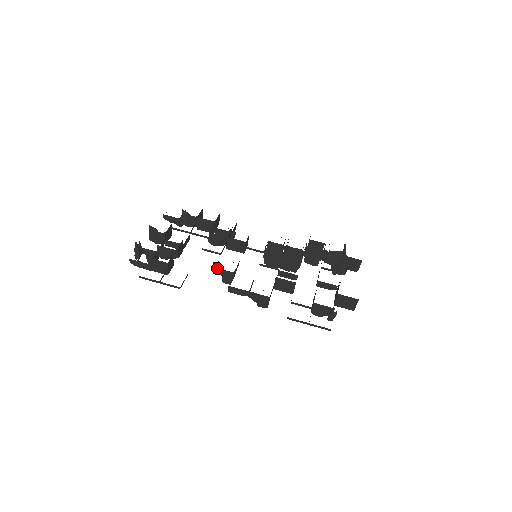
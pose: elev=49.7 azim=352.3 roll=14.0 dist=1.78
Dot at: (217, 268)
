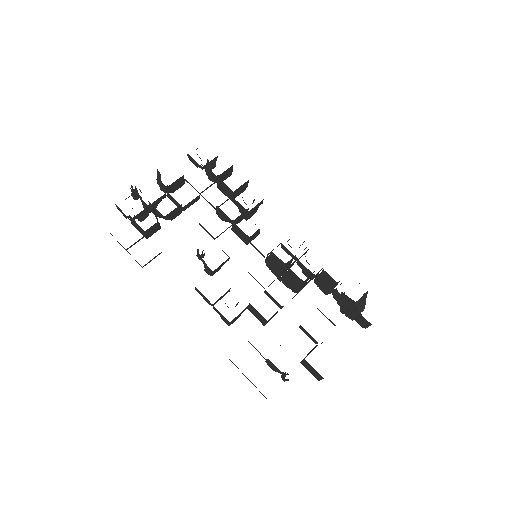
Dot at: (199, 256)
